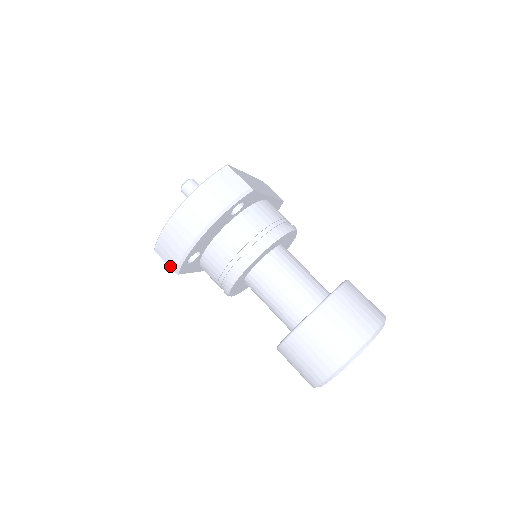
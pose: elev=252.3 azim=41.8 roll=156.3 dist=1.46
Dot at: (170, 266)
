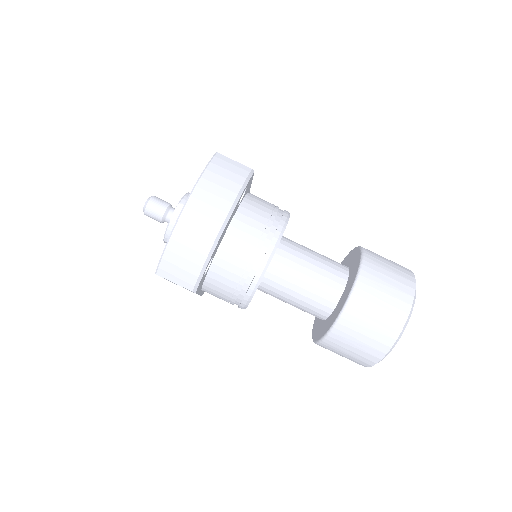
Dot at: (184, 285)
